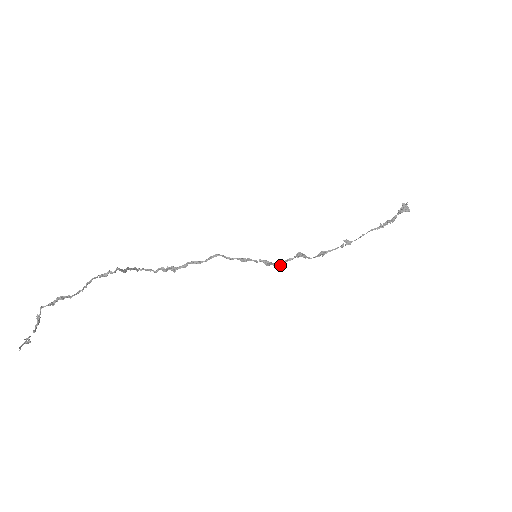
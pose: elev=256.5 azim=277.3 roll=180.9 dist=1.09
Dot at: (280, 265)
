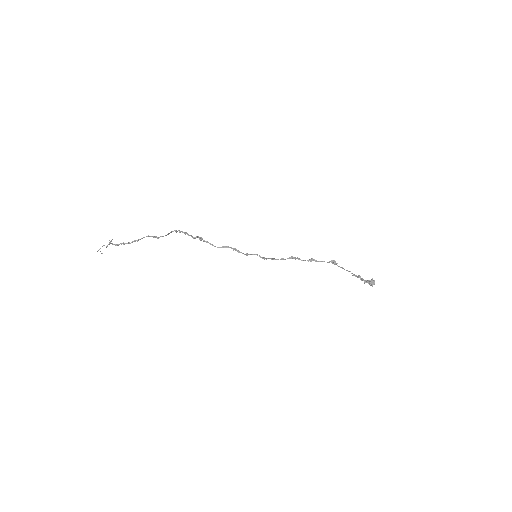
Dot at: (275, 259)
